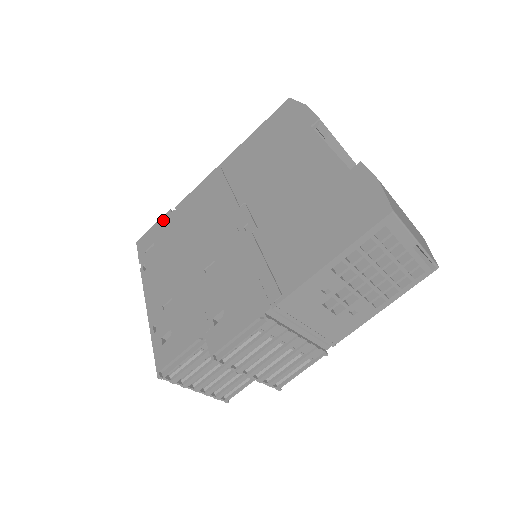
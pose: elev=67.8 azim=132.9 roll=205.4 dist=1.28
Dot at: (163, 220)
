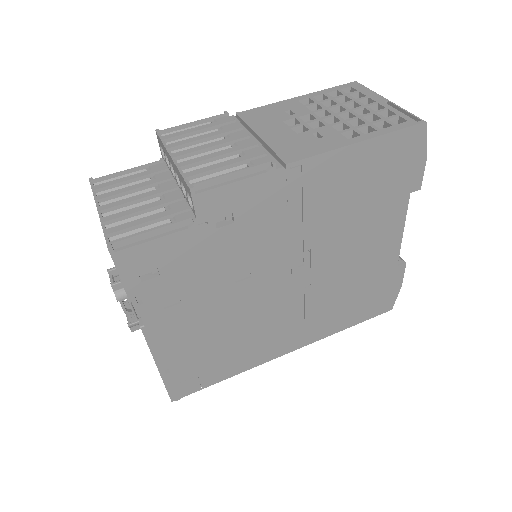
Dot at: occluded
